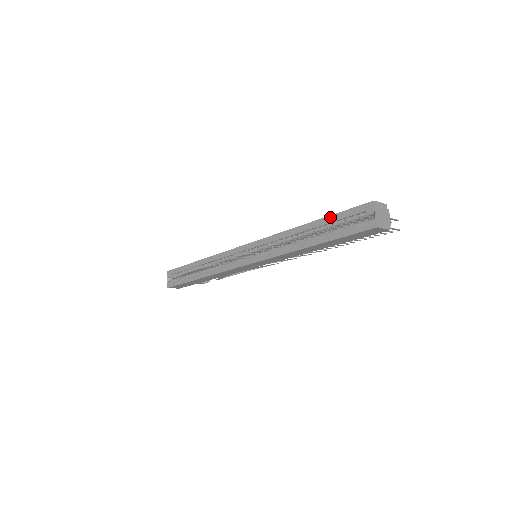
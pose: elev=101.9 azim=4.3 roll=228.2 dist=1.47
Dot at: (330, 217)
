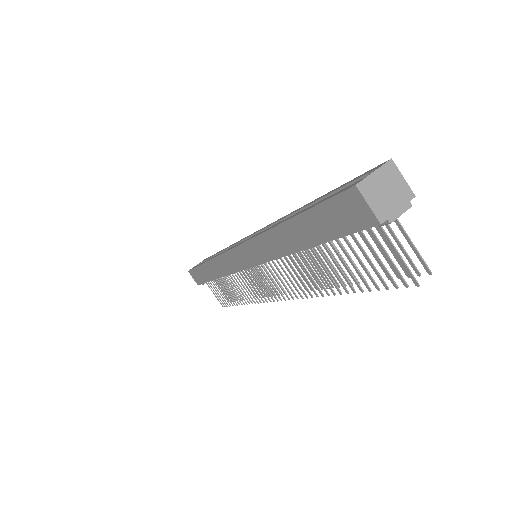
Dot at: occluded
